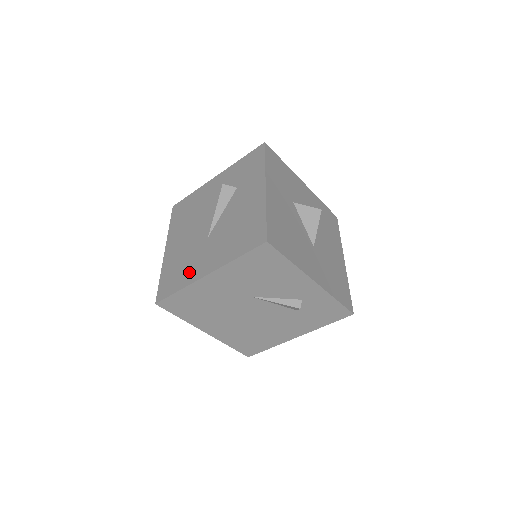
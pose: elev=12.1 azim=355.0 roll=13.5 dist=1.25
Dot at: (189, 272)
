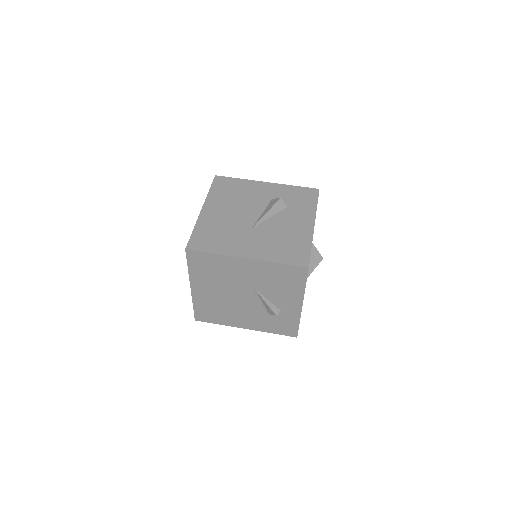
Dot at: (228, 245)
